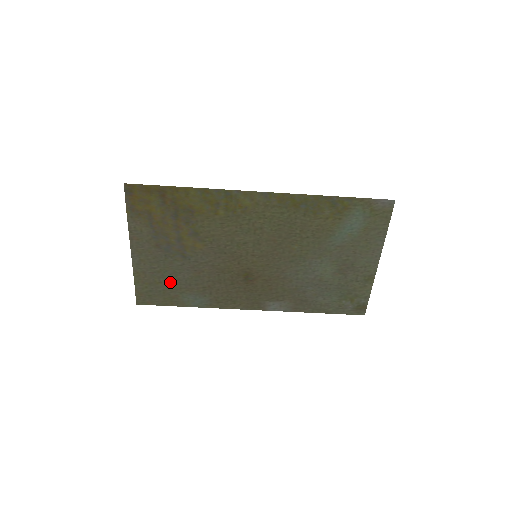
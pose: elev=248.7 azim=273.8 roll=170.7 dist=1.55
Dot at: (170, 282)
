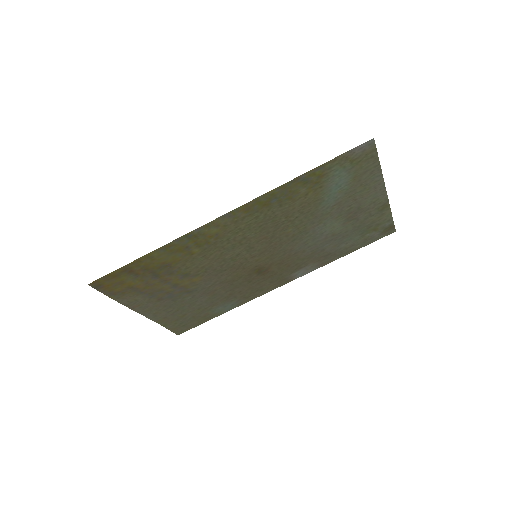
Dot at: (193, 310)
